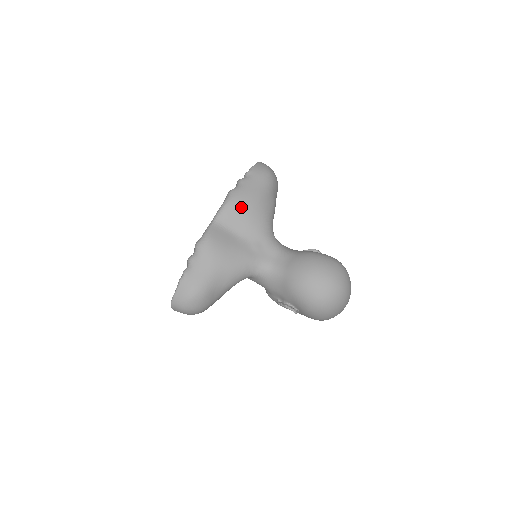
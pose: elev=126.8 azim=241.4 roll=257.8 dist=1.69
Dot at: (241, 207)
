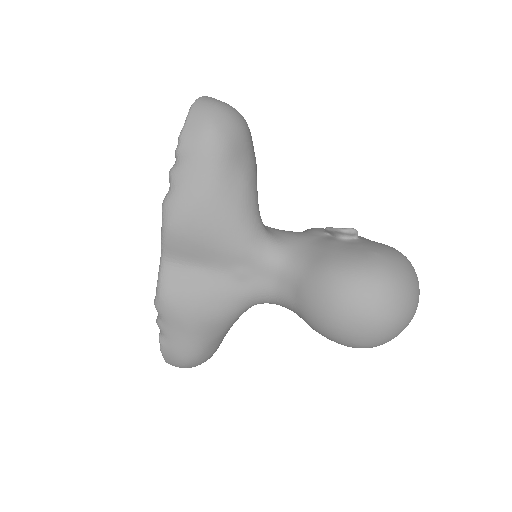
Dot at: (189, 230)
